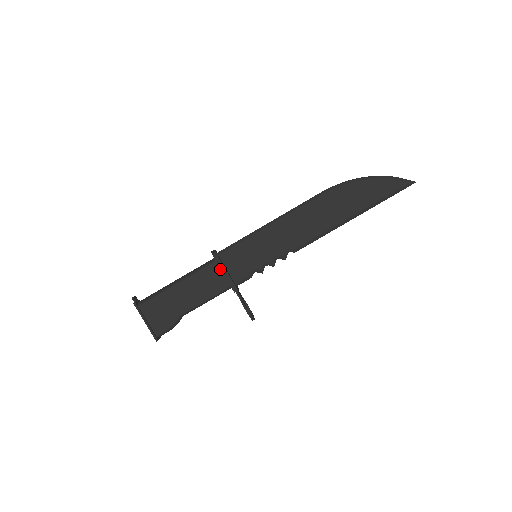
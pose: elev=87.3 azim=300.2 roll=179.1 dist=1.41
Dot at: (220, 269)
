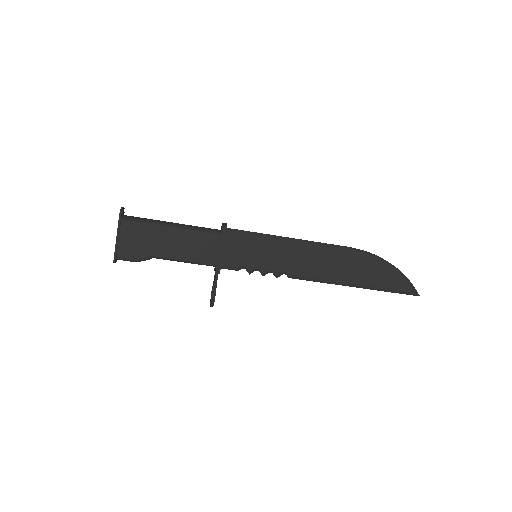
Dot at: (219, 244)
